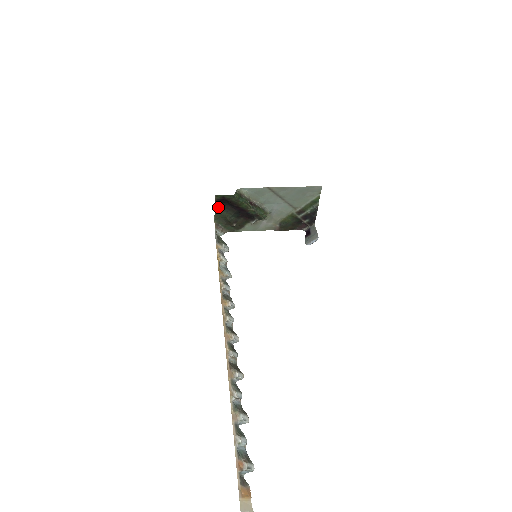
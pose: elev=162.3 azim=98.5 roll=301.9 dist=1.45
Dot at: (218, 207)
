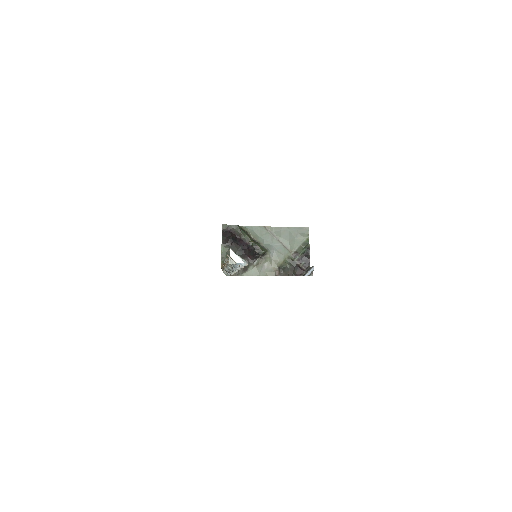
Dot at: (224, 246)
